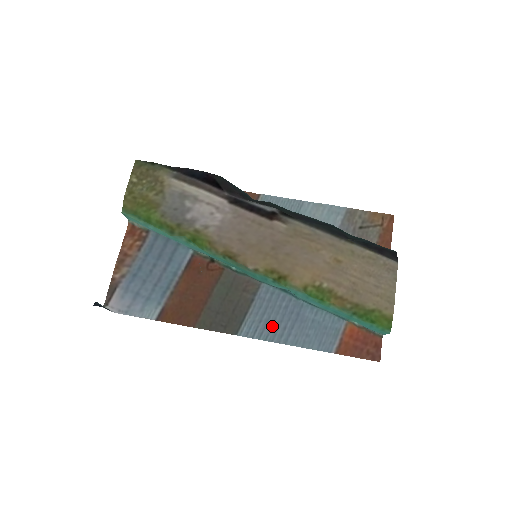
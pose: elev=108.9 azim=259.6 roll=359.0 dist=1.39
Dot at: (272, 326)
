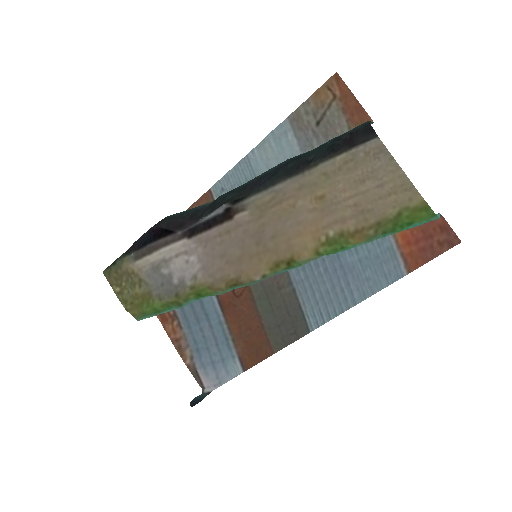
Dot at: (330, 298)
